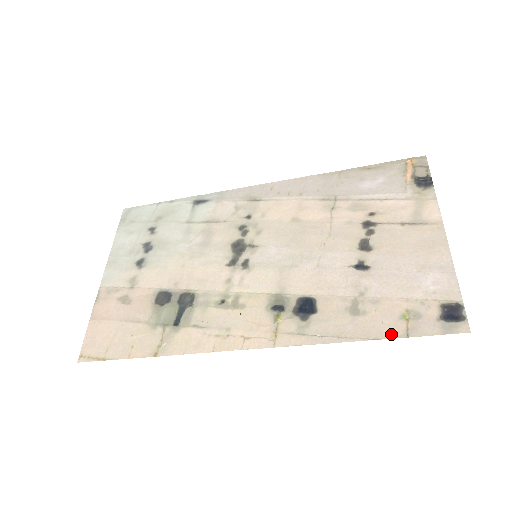
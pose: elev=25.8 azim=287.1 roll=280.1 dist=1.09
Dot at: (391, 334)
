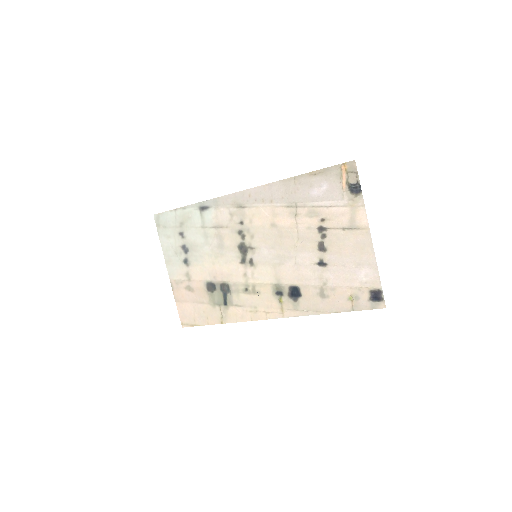
Dot at: (344, 310)
